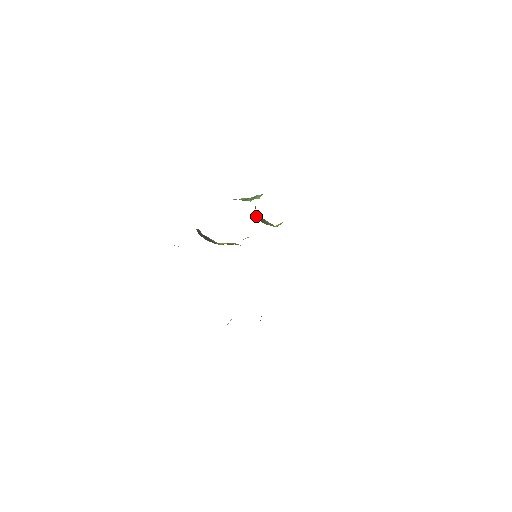
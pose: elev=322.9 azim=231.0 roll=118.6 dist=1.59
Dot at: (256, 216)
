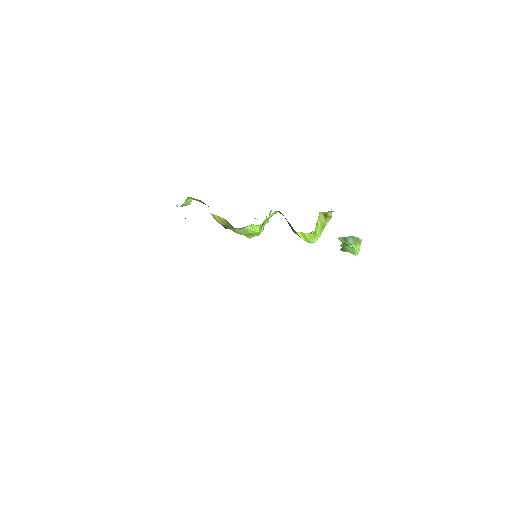
Dot at: (285, 218)
